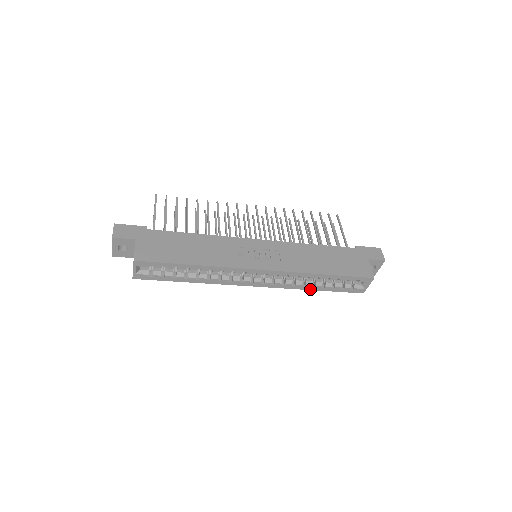
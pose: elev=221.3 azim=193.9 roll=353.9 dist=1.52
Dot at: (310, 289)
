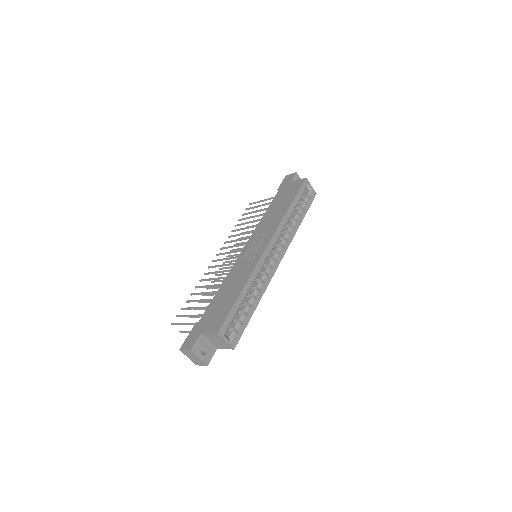
Dot at: occluded
